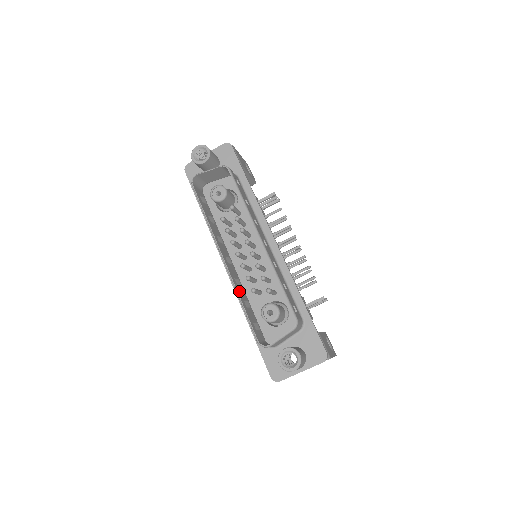
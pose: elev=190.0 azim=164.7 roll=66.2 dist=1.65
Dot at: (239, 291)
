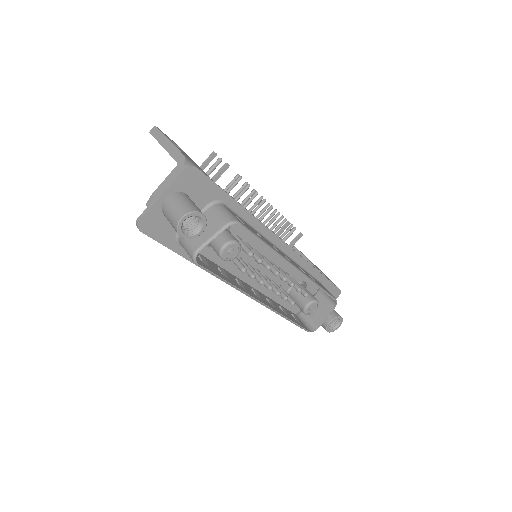
Dot at: (280, 311)
